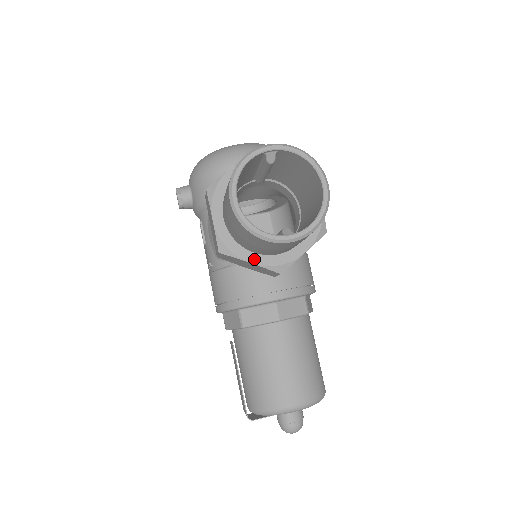
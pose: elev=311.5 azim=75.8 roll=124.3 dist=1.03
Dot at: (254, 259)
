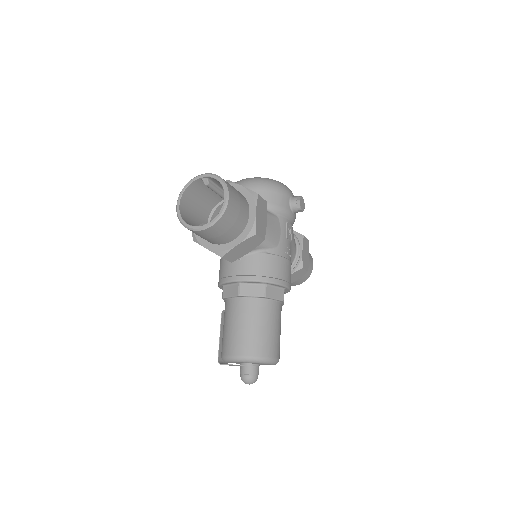
Dot at: (208, 246)
